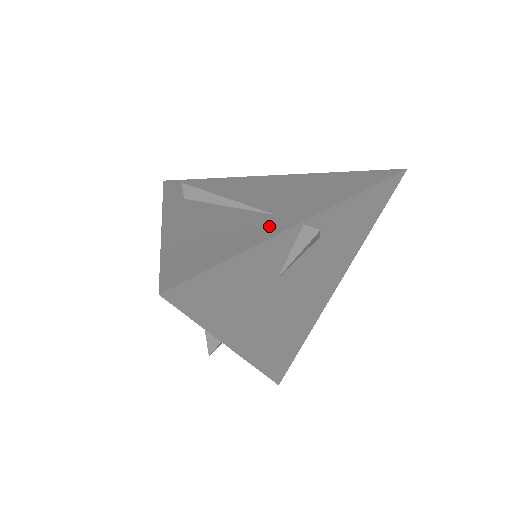
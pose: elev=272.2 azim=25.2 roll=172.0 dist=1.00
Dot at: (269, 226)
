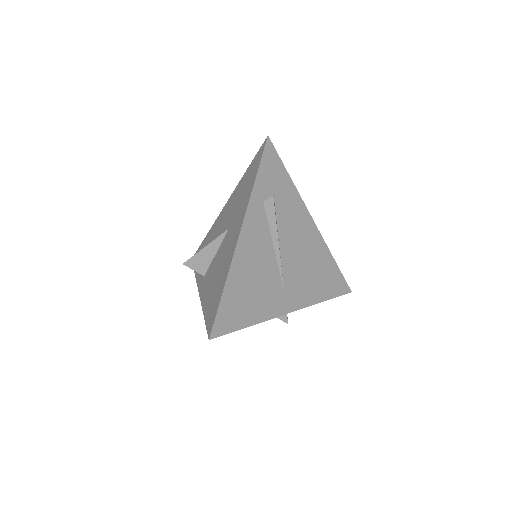
Dot at: (275, 304)
